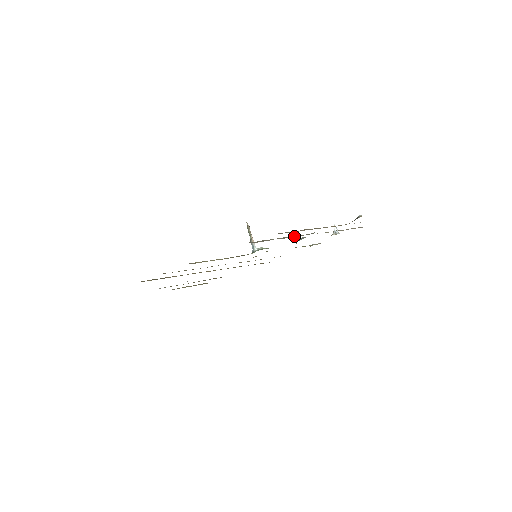
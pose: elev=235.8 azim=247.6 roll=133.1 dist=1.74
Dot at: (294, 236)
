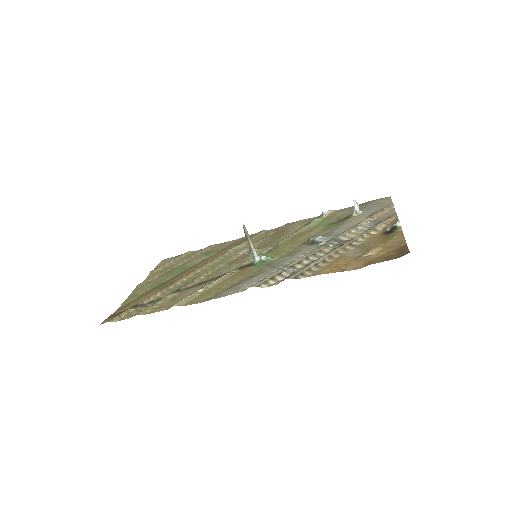
Dot at: (310, 255)
